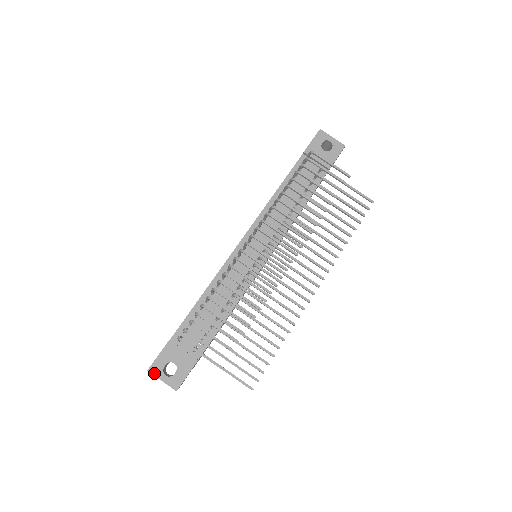
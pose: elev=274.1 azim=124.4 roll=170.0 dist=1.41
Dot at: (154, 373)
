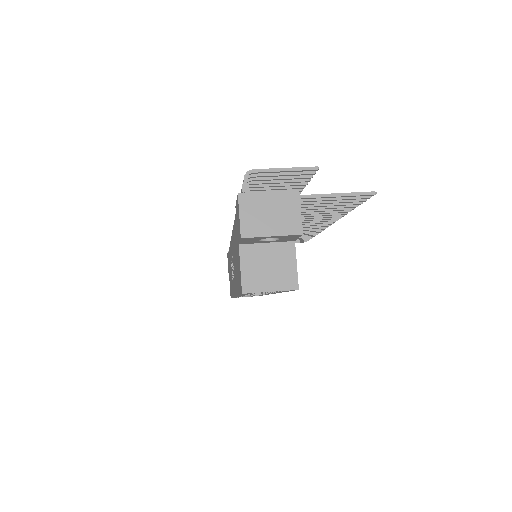
Dot at: (249, 193)
